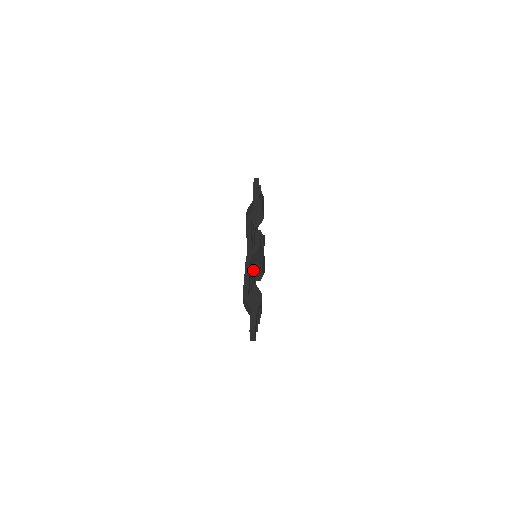
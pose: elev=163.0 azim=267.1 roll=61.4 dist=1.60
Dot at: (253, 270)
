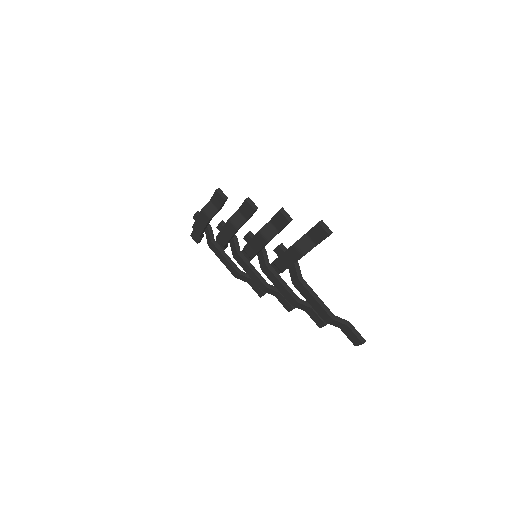
Dot at: (253, 267)
